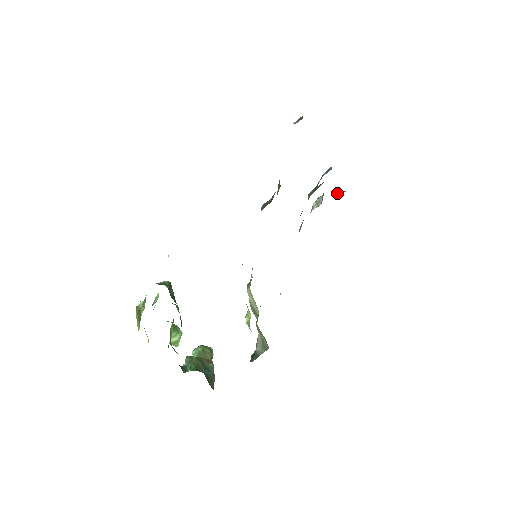
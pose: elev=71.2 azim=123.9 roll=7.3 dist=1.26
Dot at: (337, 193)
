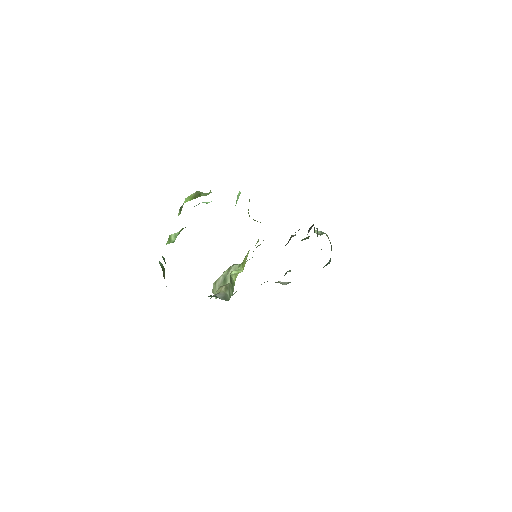
Dot at: occluded
